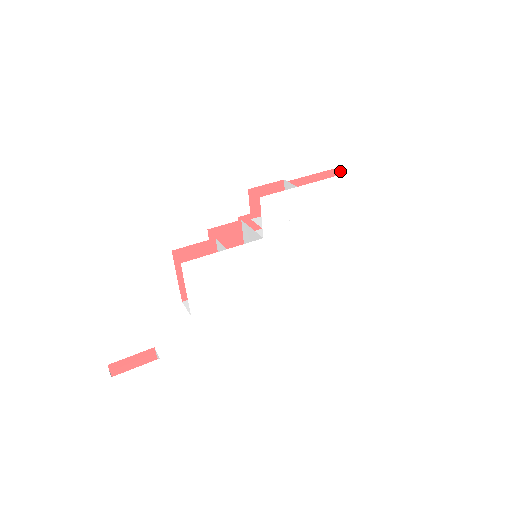
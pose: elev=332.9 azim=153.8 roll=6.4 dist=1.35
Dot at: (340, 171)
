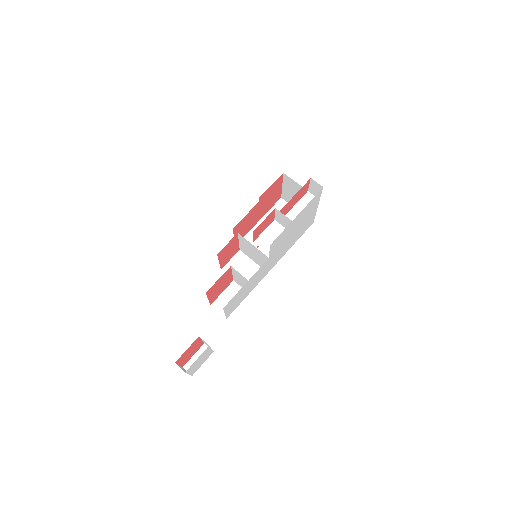
Dot at: (314, 182)
